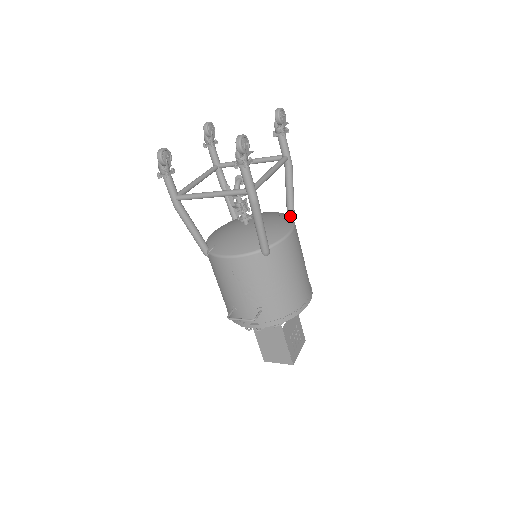
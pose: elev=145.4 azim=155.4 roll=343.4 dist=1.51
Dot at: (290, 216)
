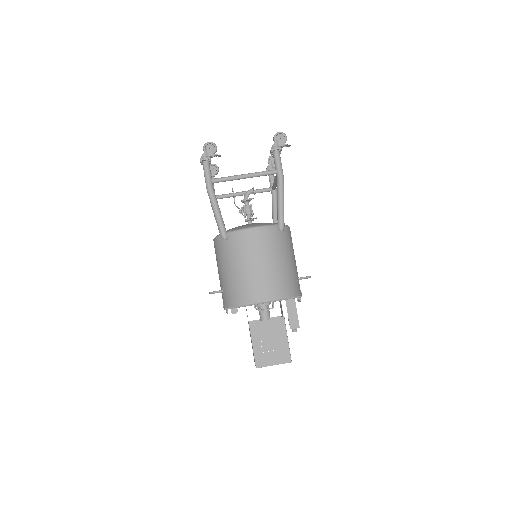
Dot at: (278, 223)
